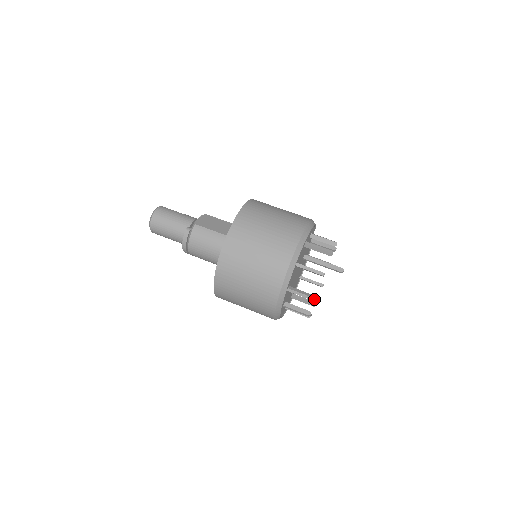
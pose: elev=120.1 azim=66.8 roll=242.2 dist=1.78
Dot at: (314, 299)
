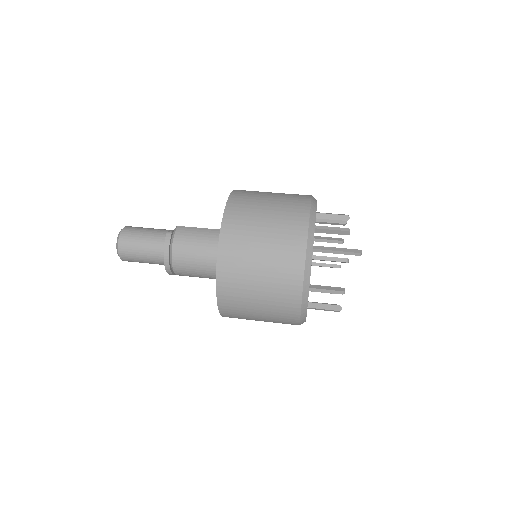
Dot at: (347, 260)
